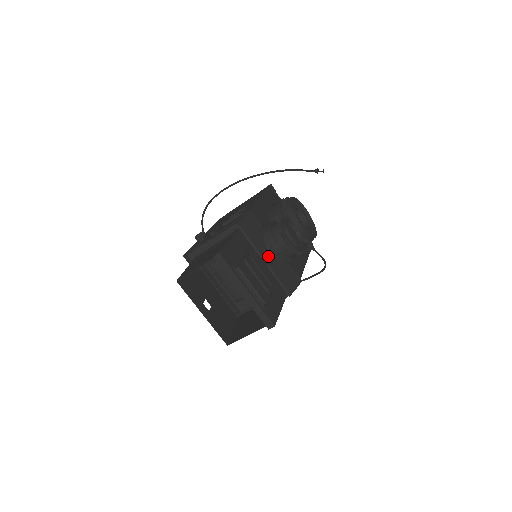
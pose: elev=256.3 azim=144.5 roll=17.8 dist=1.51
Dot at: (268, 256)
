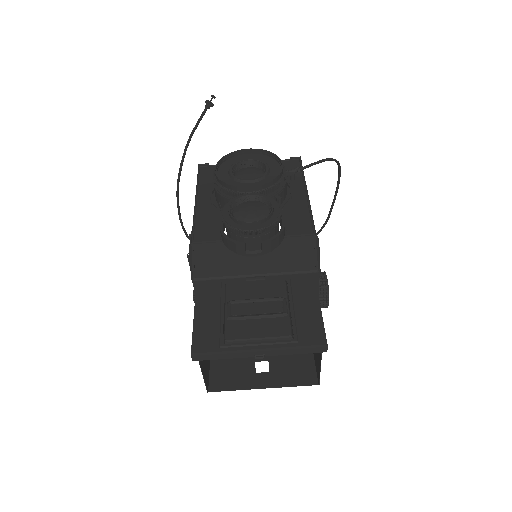
Dot at: (254, 263)
